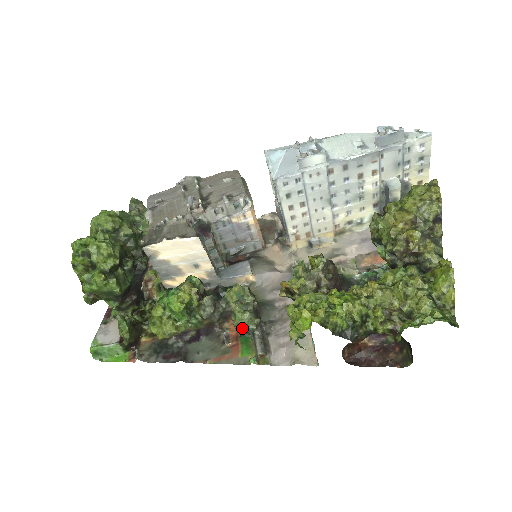
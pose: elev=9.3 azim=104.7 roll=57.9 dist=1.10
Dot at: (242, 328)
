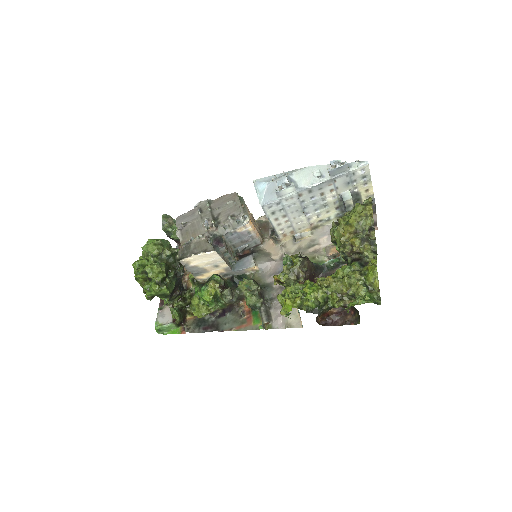
Dot at: (252, 306)
